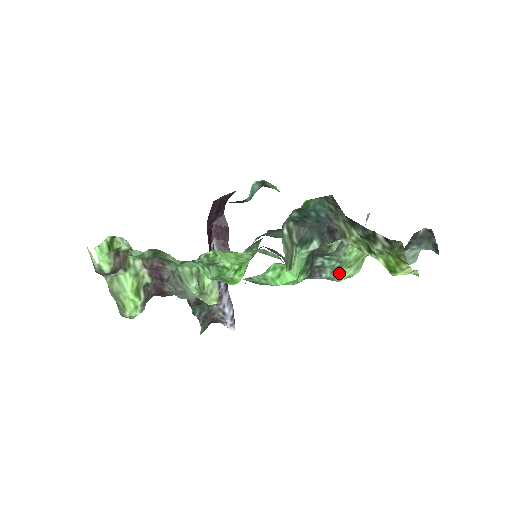
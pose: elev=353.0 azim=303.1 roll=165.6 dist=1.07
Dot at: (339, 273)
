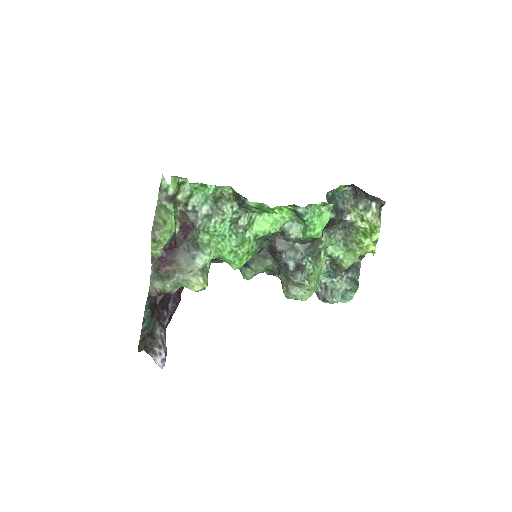
Dot at: (310, 279)
